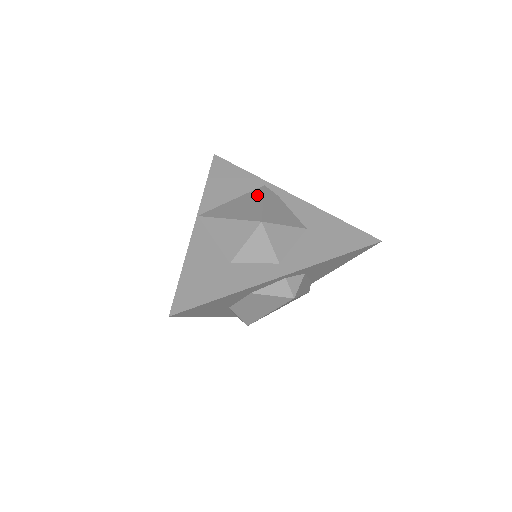
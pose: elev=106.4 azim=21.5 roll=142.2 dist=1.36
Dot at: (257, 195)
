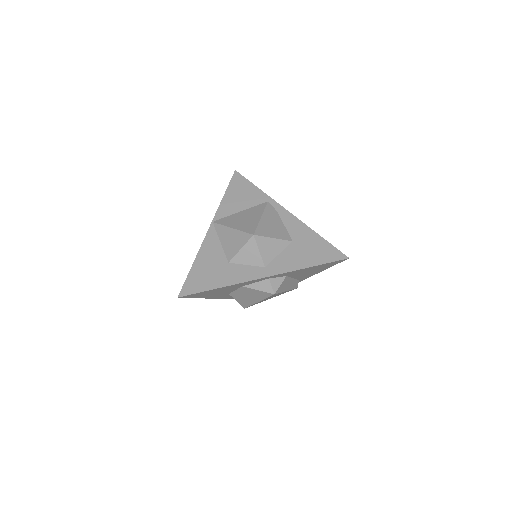
Dot at: (259, 210)
